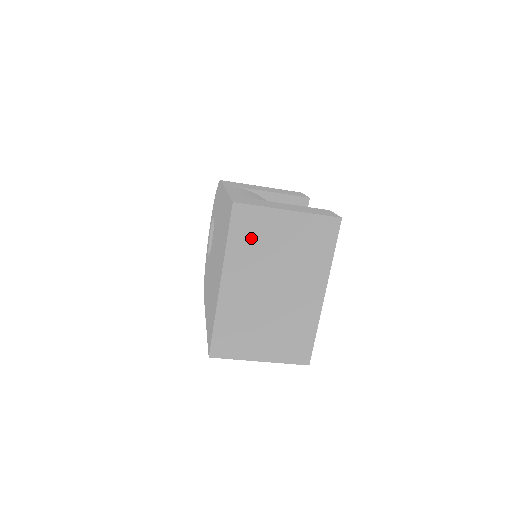
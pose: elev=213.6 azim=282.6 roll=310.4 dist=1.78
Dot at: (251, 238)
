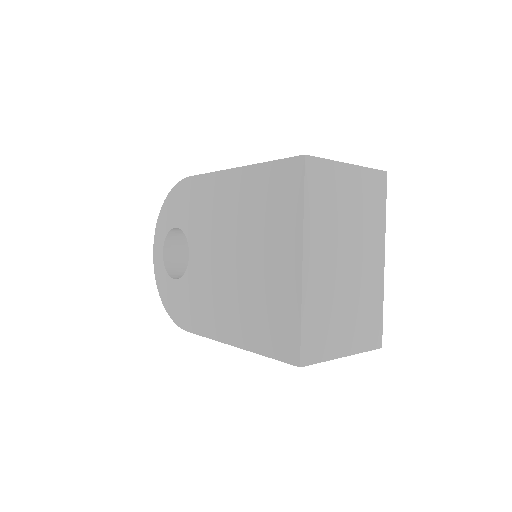
Dot at: (324, 199)
